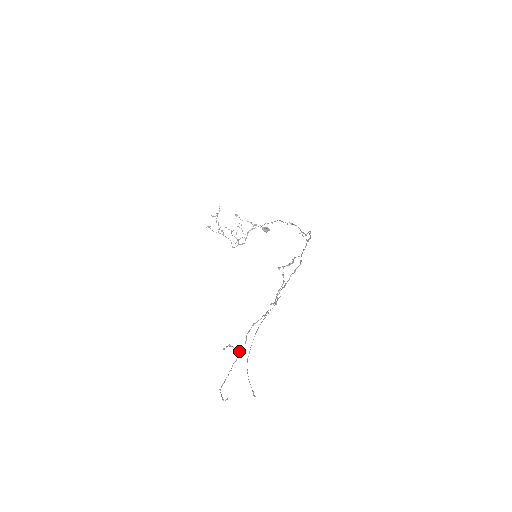
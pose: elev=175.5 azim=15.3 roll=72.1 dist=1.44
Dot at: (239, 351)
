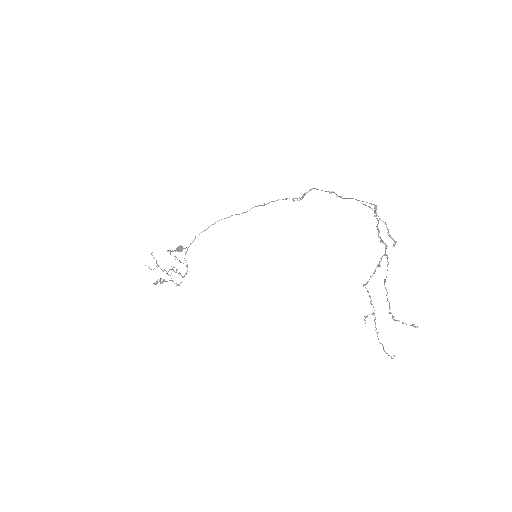
Dot at: (374, 313)
